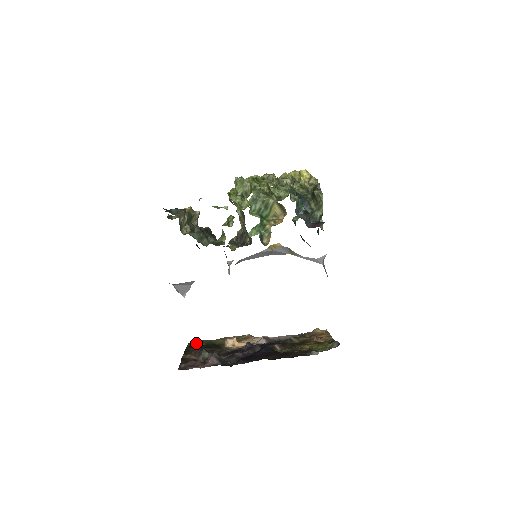
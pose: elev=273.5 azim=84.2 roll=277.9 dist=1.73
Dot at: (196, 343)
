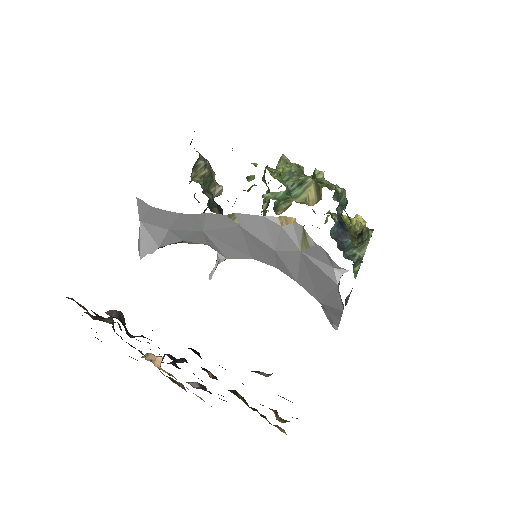
Dot at: occluded
